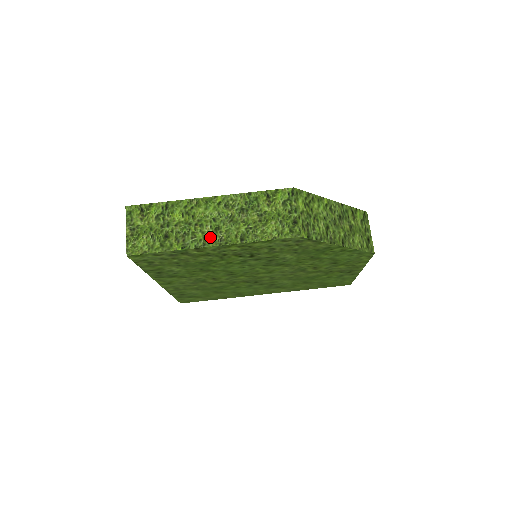
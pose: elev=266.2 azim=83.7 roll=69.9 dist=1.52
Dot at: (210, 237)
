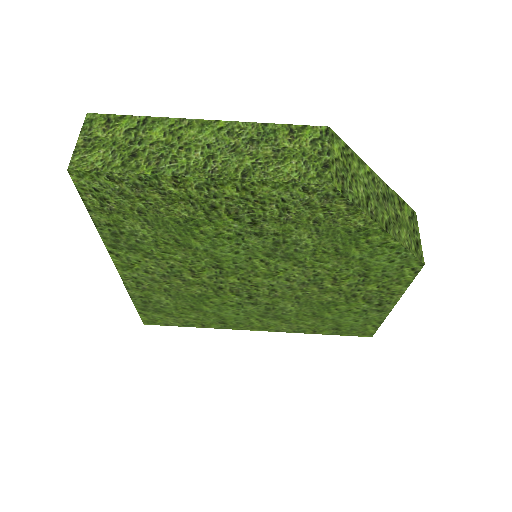
Dot at: (197, 165)
